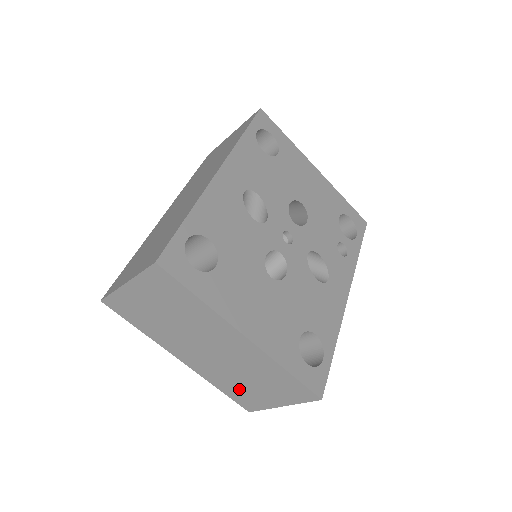
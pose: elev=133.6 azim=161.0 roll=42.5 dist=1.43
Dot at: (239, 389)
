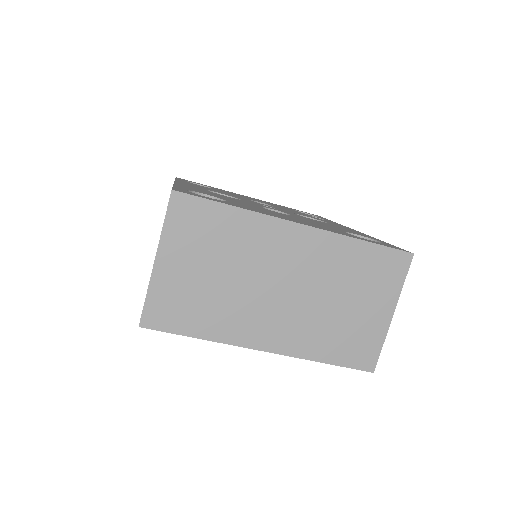
Dot at: (341, 334)
